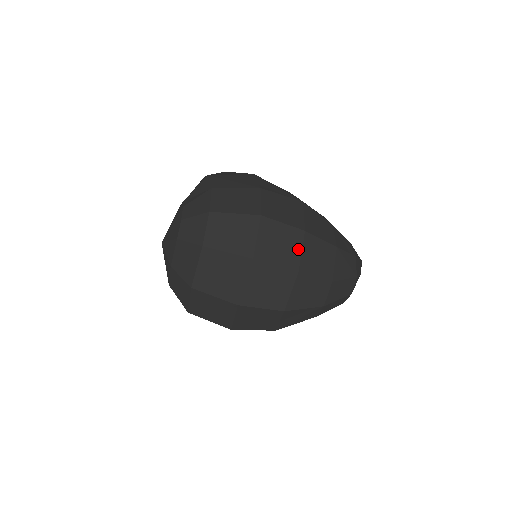
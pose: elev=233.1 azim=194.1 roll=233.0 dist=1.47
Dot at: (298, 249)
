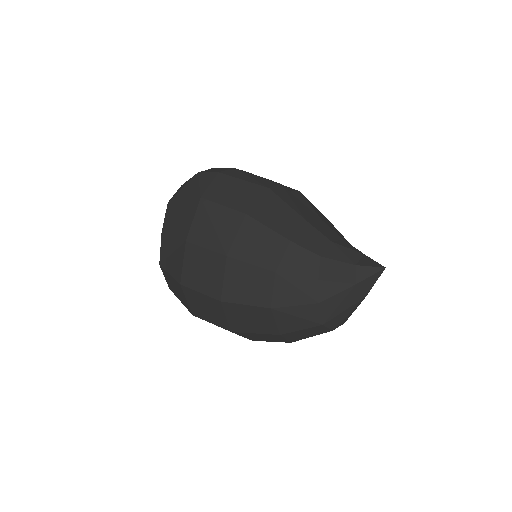
Dot at: (222, 315)
